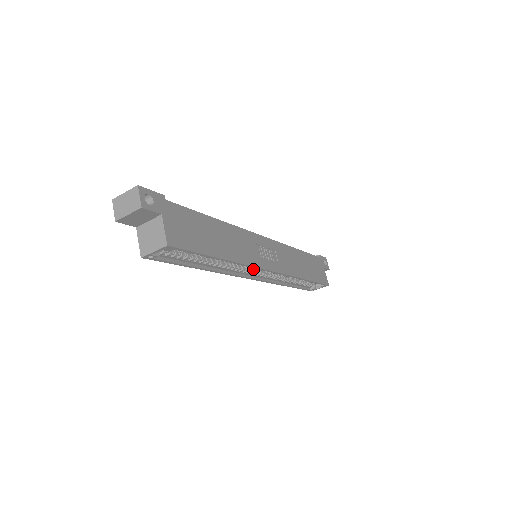
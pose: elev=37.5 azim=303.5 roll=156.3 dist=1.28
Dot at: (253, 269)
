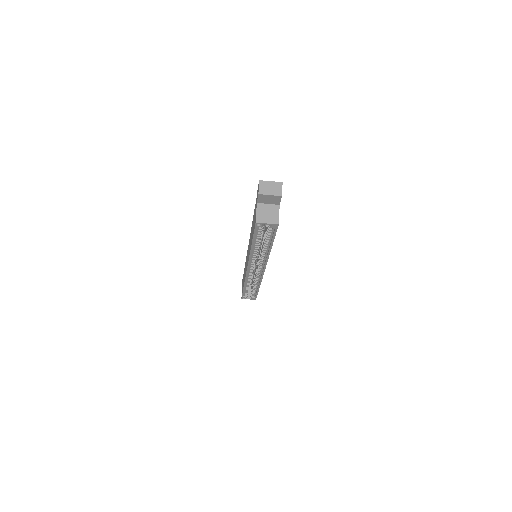
Dot at: (255, 263)
